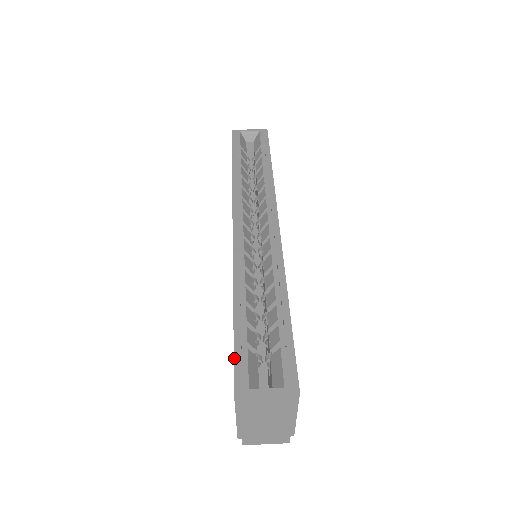
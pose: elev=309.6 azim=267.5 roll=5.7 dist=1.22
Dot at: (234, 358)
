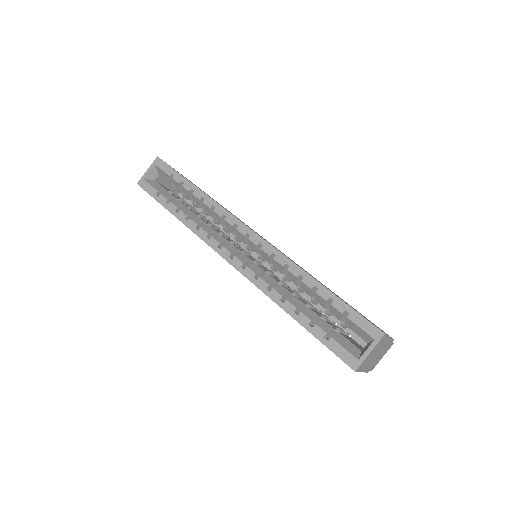
Dot at: occluded
